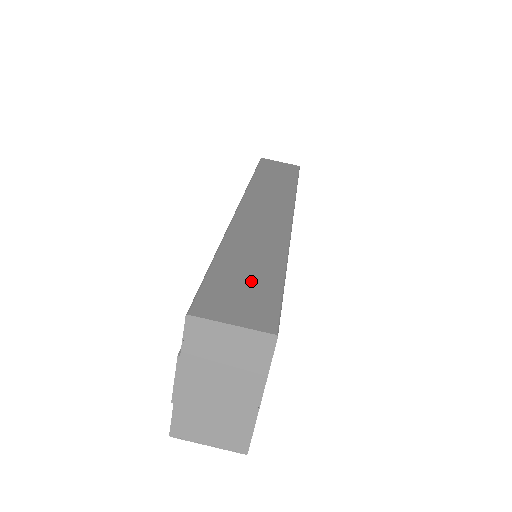
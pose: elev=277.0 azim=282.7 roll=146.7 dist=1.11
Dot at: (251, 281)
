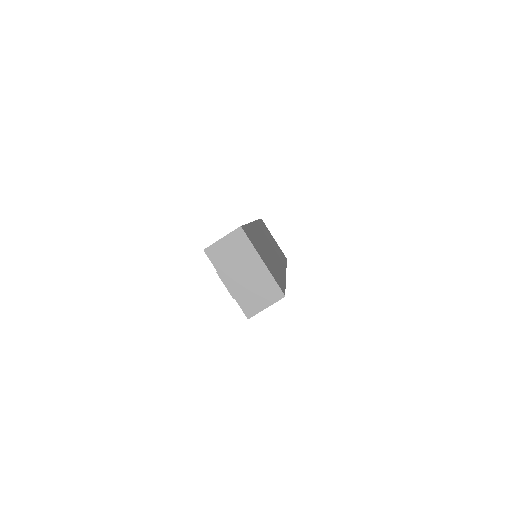
Dot at: occluded
